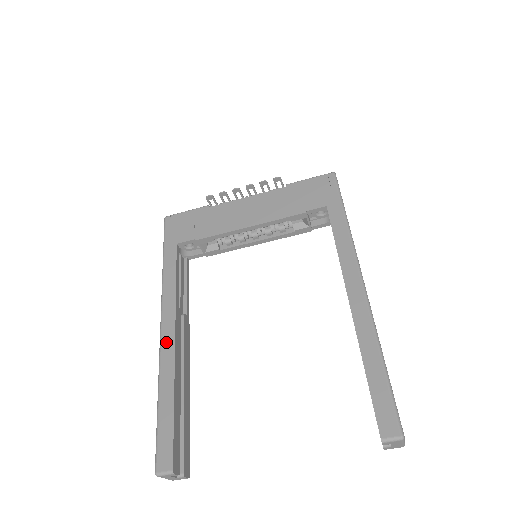
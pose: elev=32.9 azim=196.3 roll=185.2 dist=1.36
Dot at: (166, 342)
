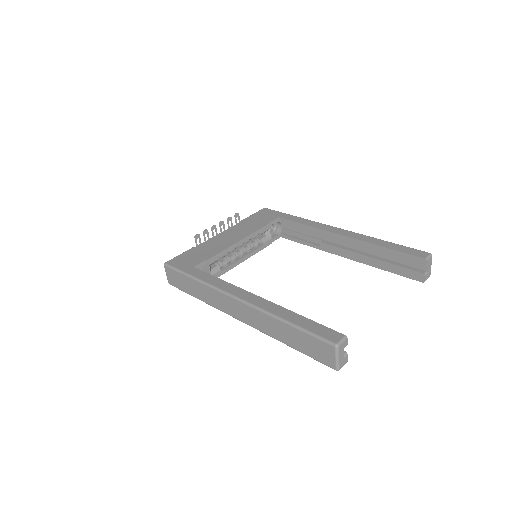
Dot at: (253, 300)
